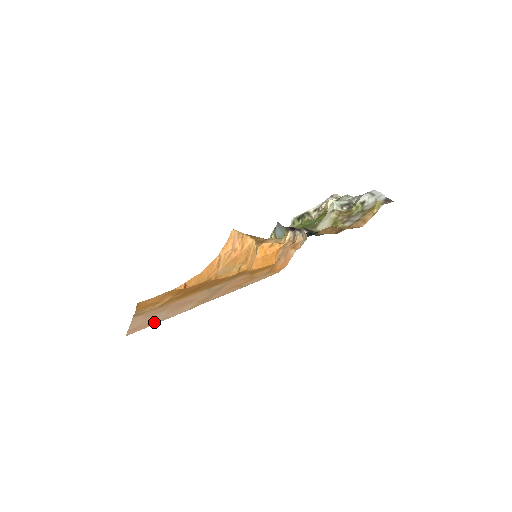
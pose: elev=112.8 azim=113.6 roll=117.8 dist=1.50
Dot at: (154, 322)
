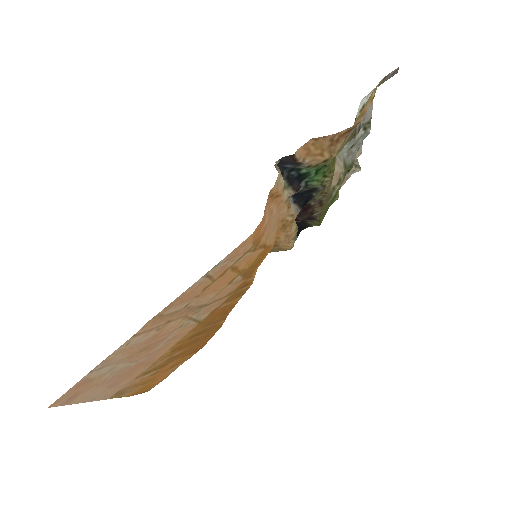
Dot at: (91, 375)
